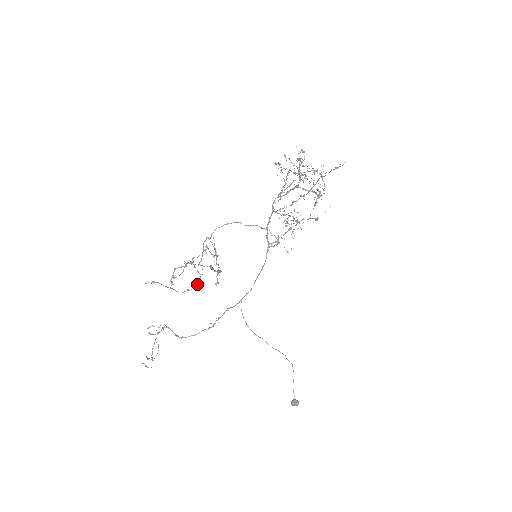
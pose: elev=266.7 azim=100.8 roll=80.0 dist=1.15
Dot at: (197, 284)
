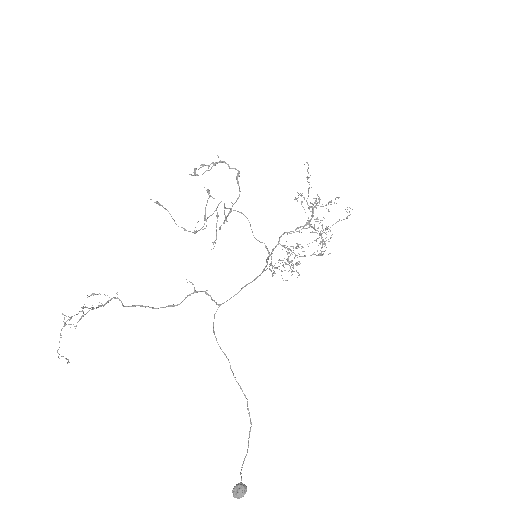
Dot at: (196, 231)
